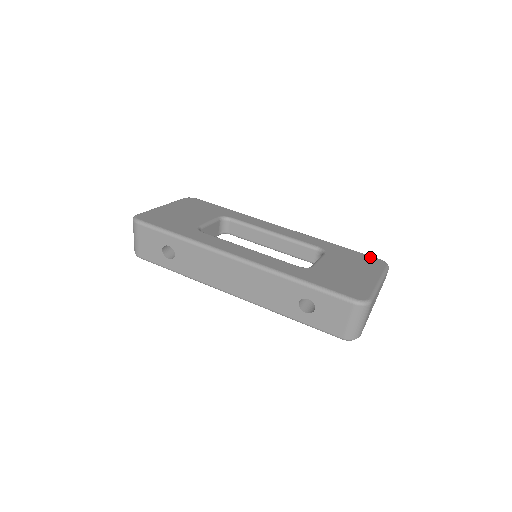
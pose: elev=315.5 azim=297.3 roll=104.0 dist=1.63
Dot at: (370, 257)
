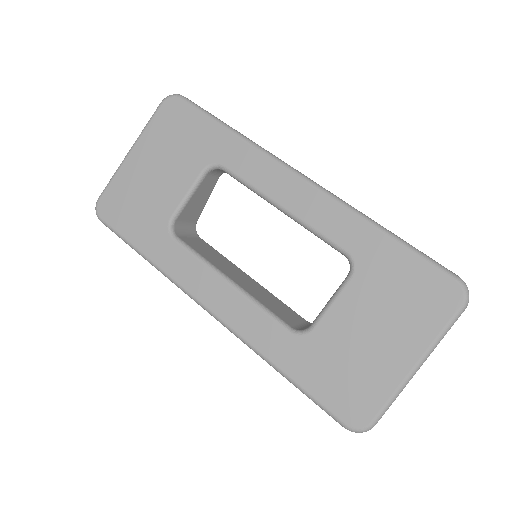
Dot at: (438, 278)
